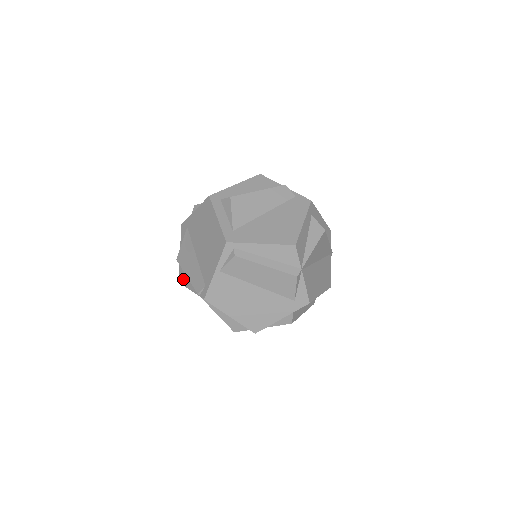
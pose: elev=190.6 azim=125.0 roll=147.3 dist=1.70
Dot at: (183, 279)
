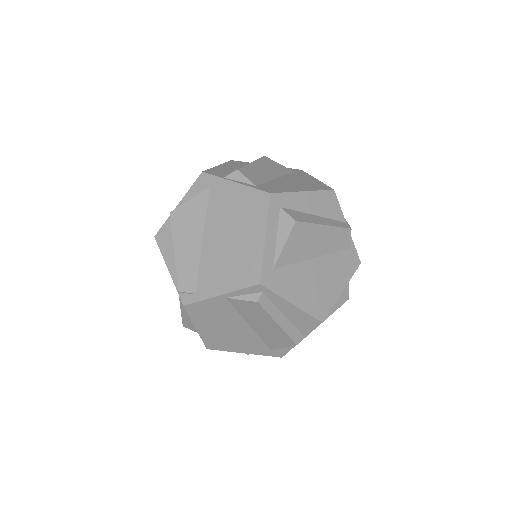
Dot at: (164, 243)
